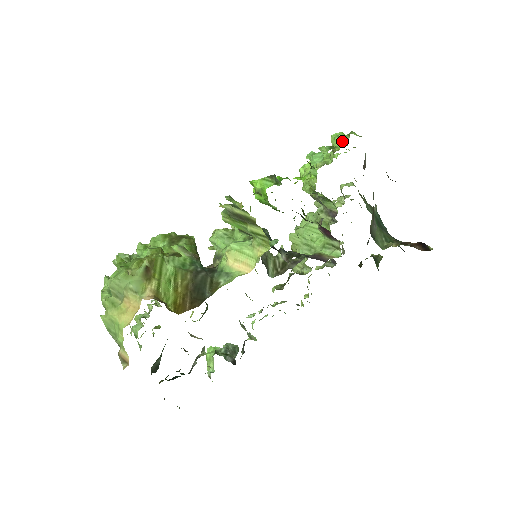
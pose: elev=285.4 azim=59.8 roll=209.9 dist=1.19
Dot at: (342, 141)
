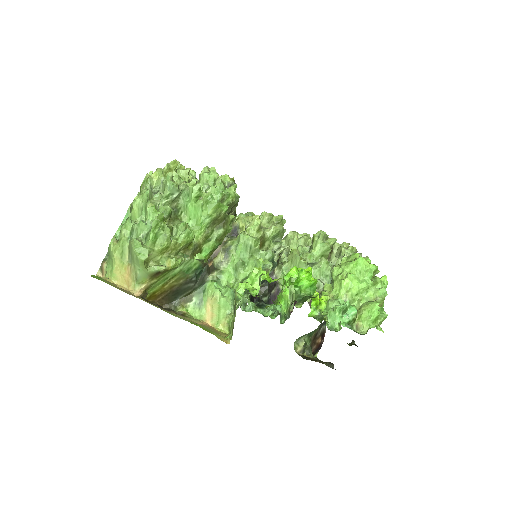
Dot at: (364, 323)
